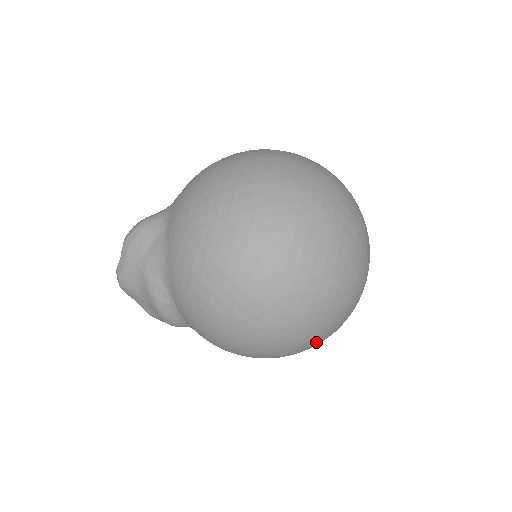
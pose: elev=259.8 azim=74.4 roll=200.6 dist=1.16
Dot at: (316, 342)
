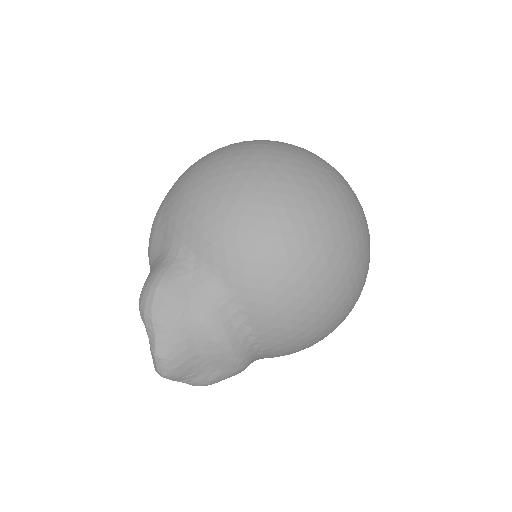
Dot at: occluded
